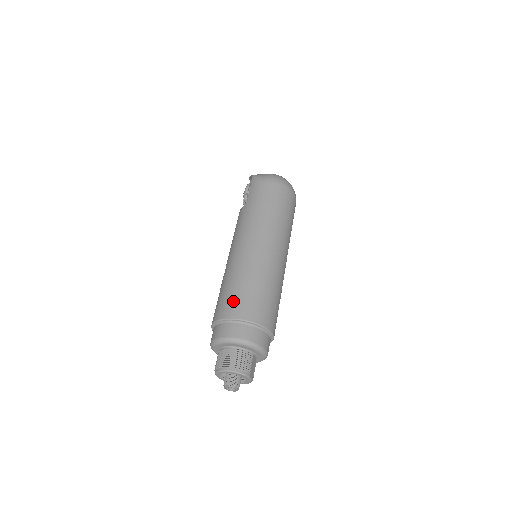
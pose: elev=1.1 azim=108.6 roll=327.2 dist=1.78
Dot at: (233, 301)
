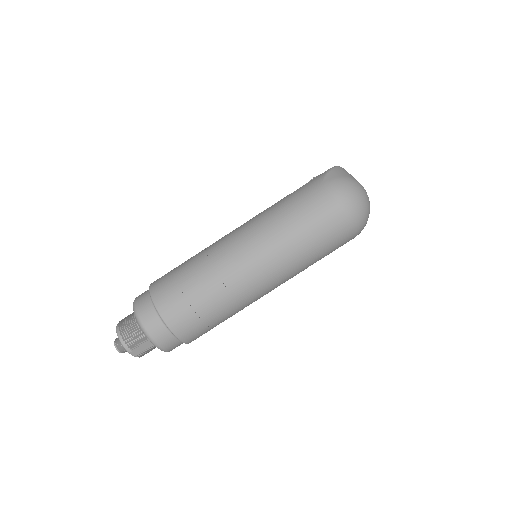
Dot at: (168, 280)
